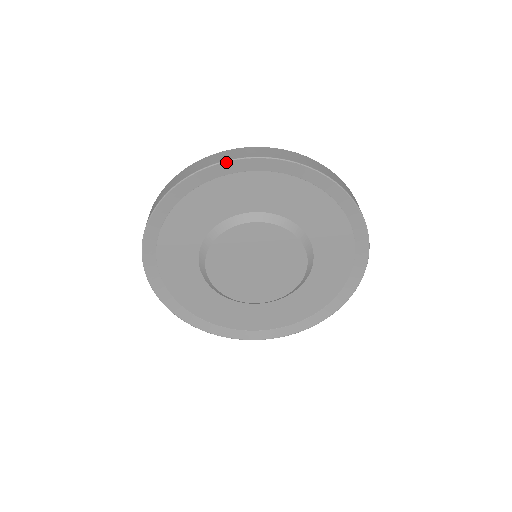
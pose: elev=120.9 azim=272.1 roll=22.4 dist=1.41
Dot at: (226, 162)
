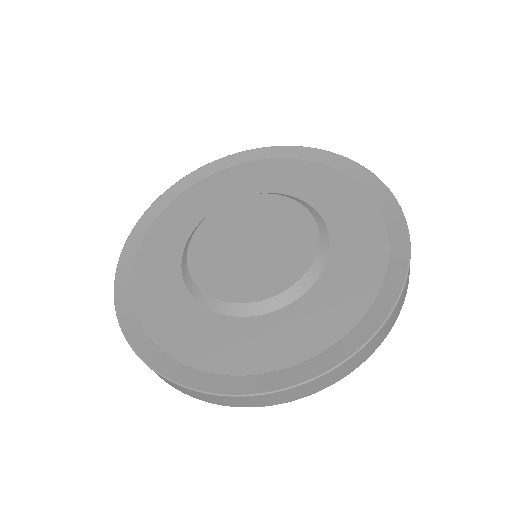
Dot at: (334, 154)
